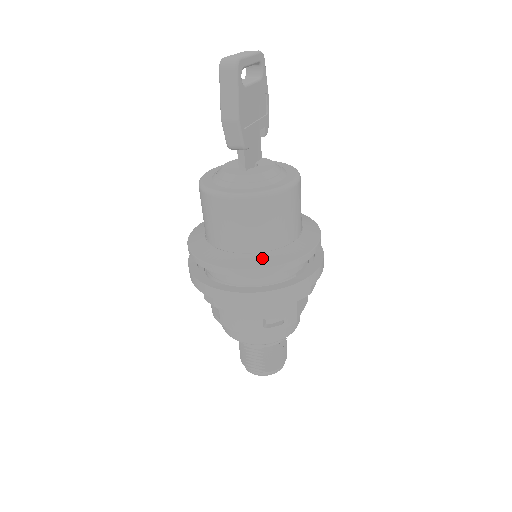
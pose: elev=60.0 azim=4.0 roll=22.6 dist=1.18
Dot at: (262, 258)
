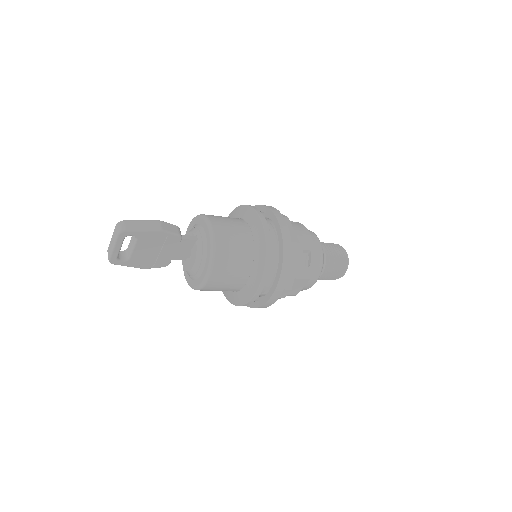
Dot at: (228, 294)
